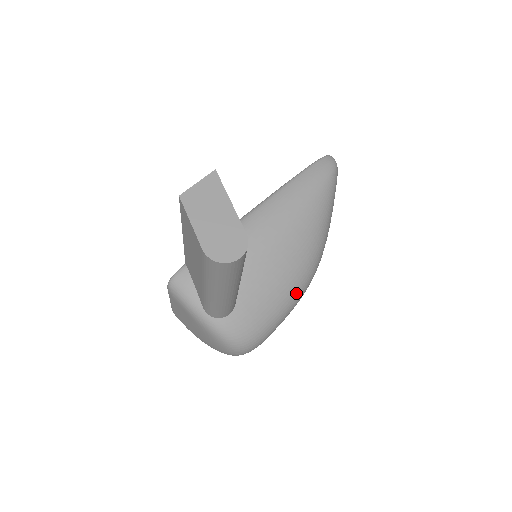
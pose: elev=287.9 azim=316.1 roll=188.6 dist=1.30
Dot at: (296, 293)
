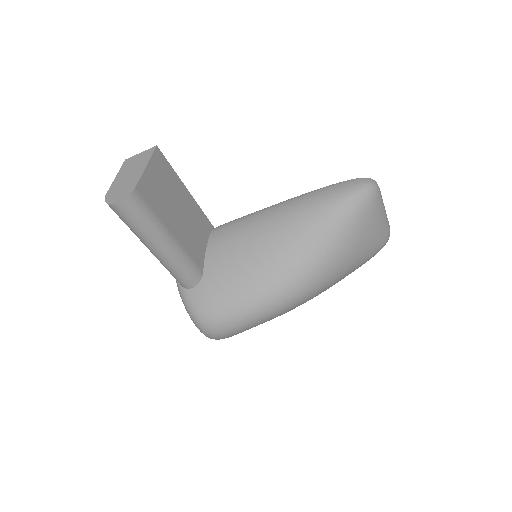
Dot at: (264, 296)
